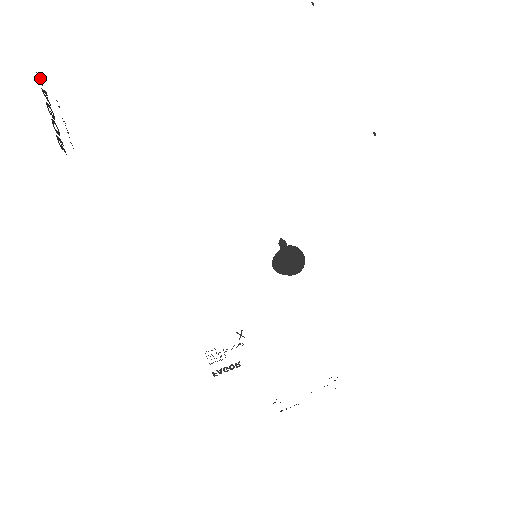
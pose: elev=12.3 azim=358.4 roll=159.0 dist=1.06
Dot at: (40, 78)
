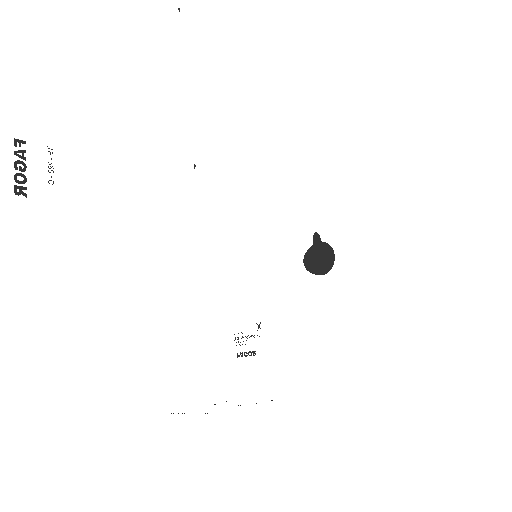
Dot at: (20, 141)
